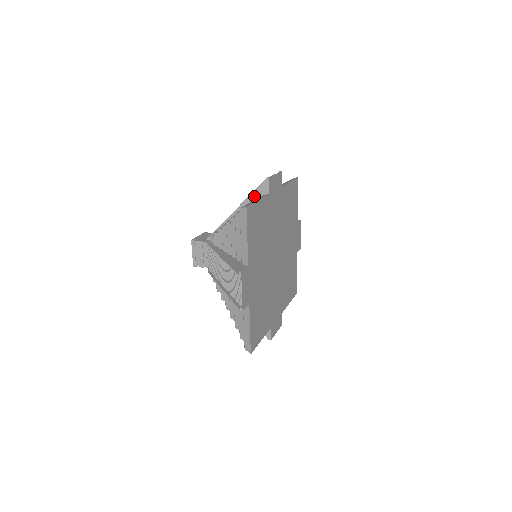
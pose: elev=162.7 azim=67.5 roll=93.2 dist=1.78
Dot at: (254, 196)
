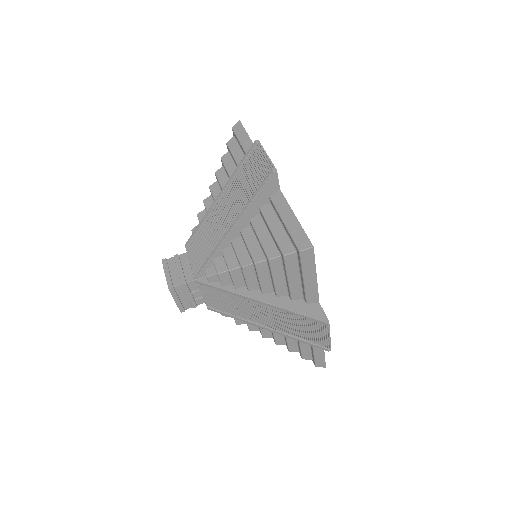
Dot at: (300, 337)
